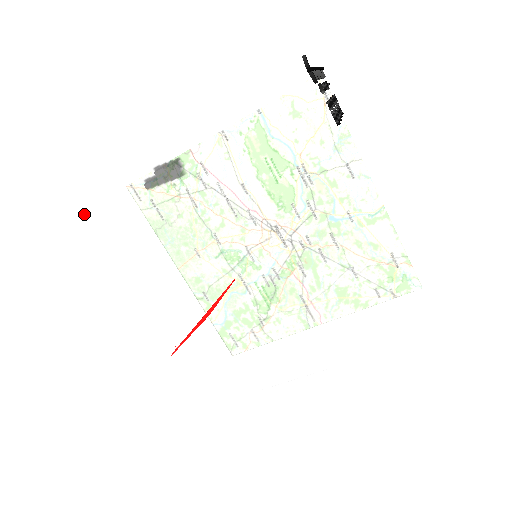
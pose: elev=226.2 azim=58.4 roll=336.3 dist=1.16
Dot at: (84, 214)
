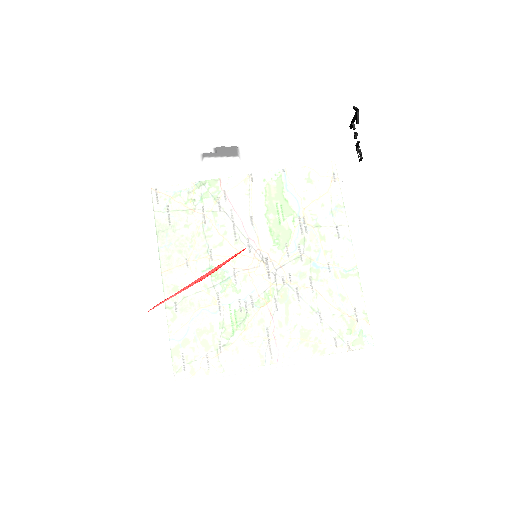
Dot at: (134, 163)
